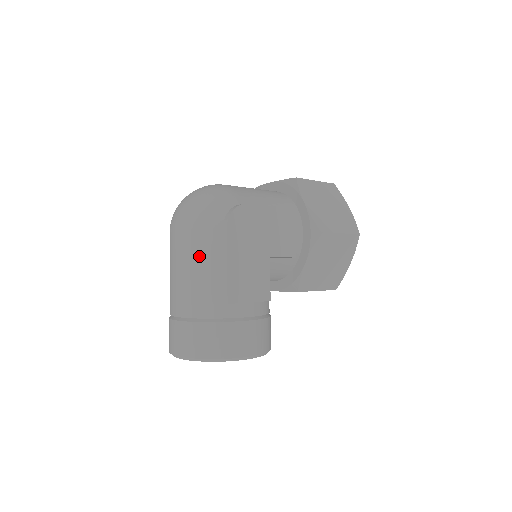
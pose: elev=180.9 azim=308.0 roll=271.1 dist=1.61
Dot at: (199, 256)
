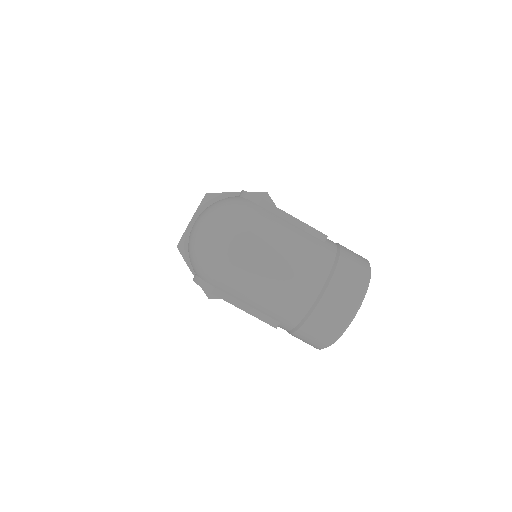
Dot at: (279, 234)
